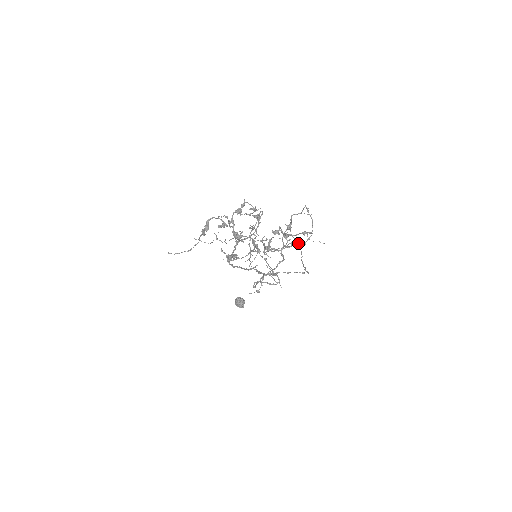
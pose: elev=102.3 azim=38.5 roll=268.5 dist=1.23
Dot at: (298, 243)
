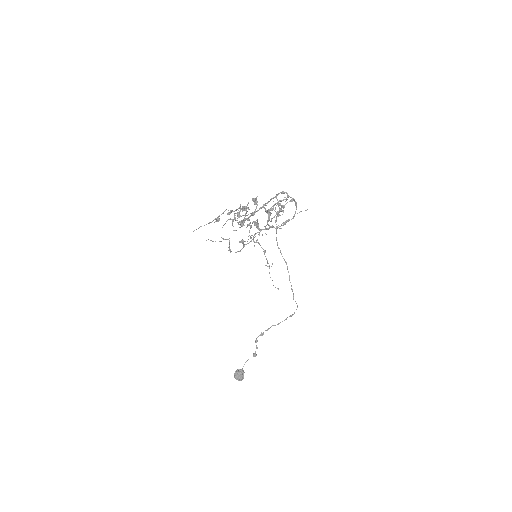
Dot at: (288, 219)
